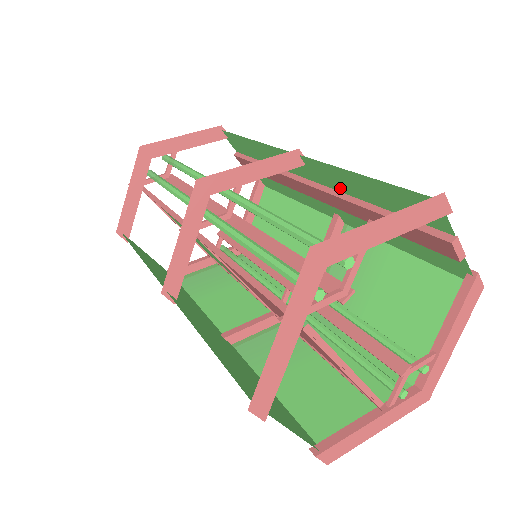
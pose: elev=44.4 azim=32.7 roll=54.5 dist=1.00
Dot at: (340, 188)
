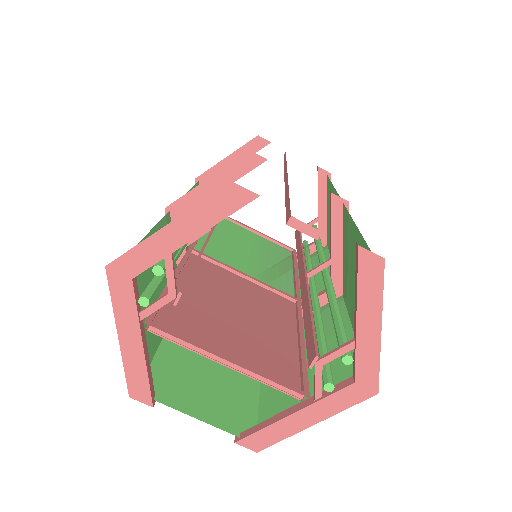
Dot at: occluded
